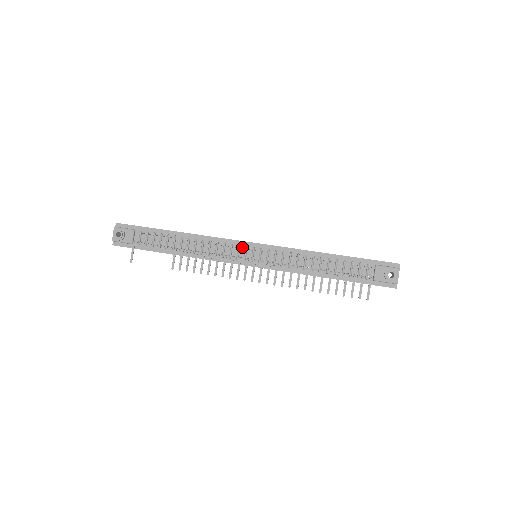
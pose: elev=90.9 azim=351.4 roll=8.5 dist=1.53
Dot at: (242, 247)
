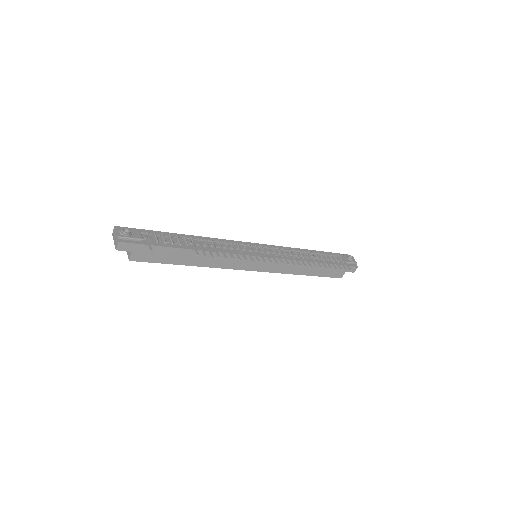
Dot at: (245, 245)
